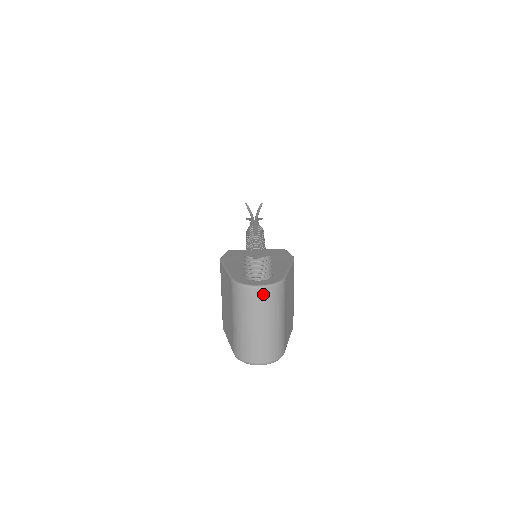
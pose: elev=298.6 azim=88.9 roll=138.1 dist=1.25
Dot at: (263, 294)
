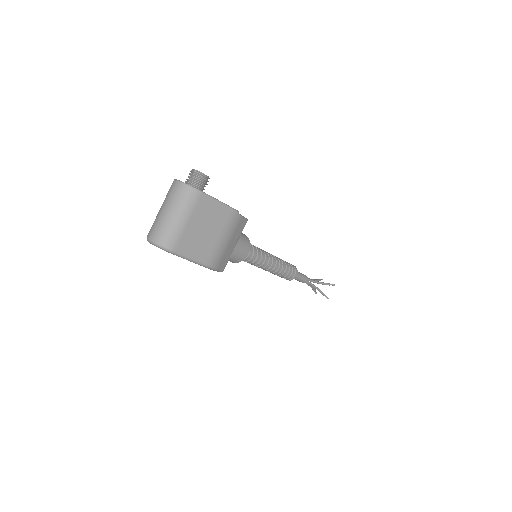
Dot at: (179, 187)
